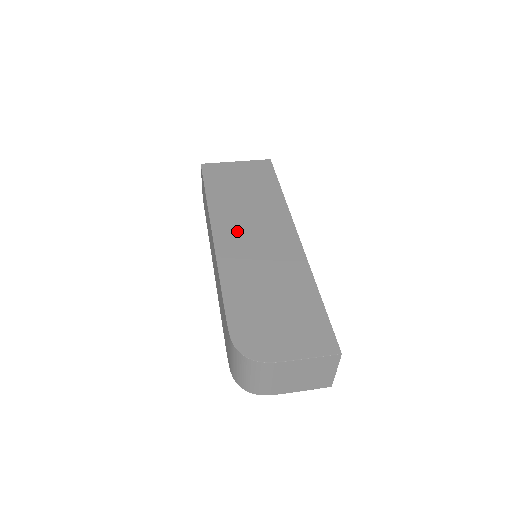
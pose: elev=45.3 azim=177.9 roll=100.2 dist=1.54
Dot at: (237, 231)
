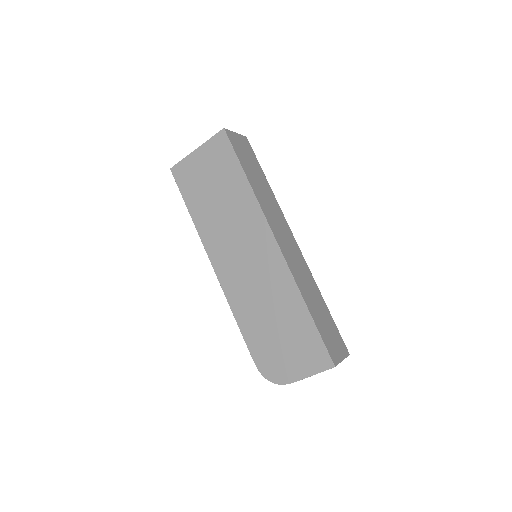
Dot at: (228, 254)
